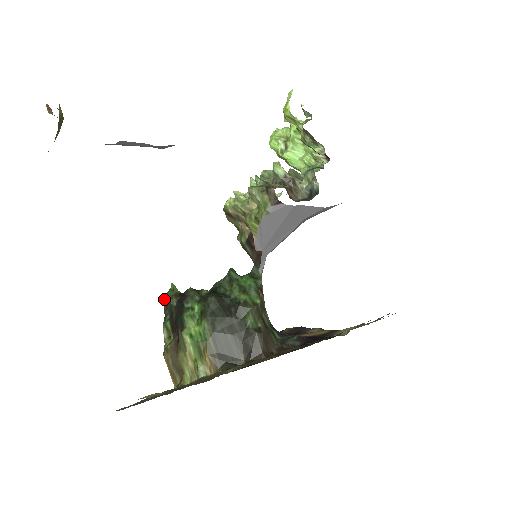
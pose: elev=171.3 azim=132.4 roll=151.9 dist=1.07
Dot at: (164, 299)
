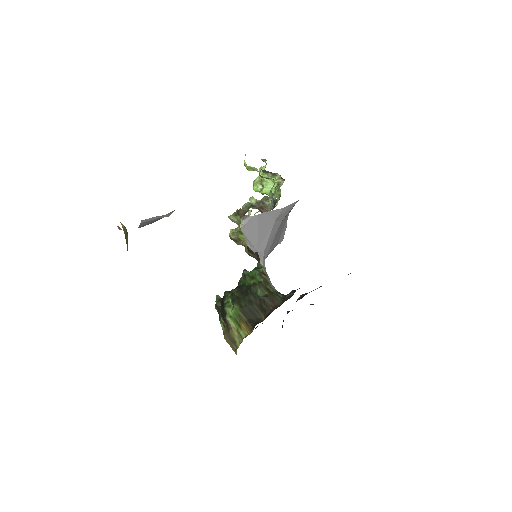
Dot at: (216, 306)
